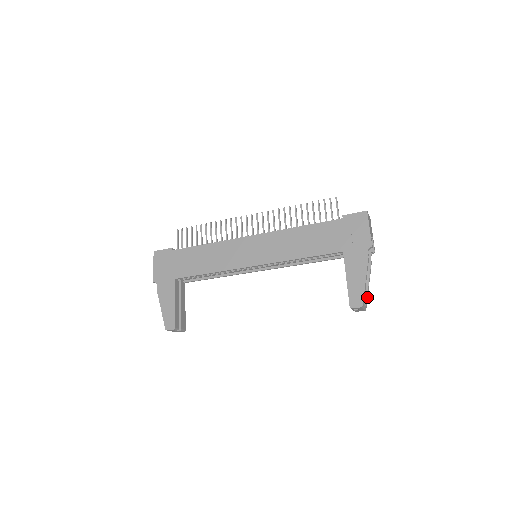
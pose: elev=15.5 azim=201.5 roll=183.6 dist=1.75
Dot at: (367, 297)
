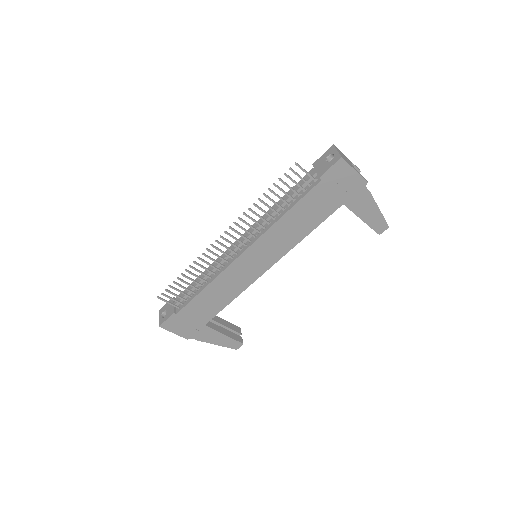
Dot at: occluded
